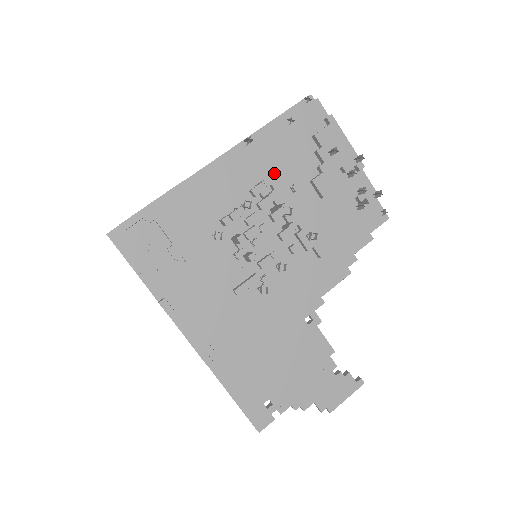
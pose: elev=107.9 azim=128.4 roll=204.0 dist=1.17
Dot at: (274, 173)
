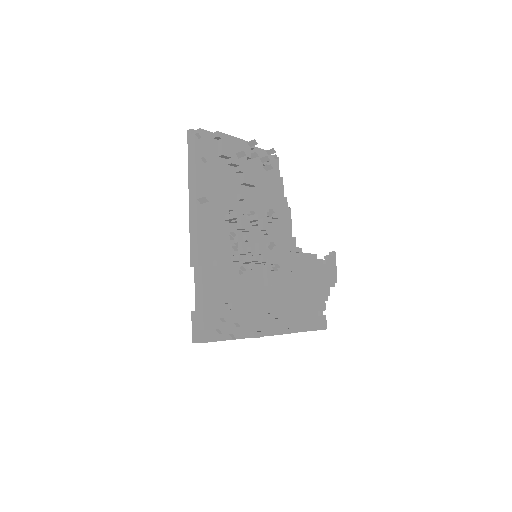
Dot at: (225, 202)
